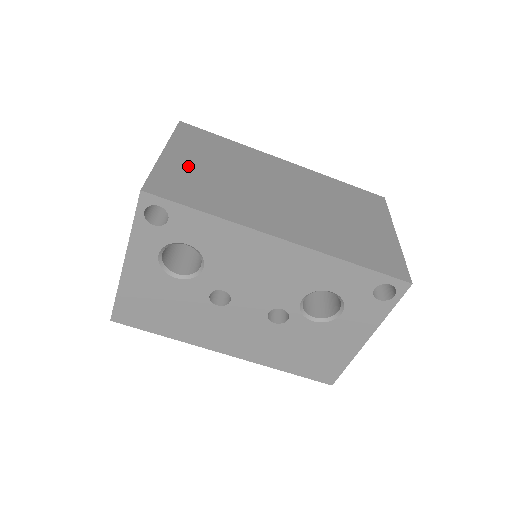
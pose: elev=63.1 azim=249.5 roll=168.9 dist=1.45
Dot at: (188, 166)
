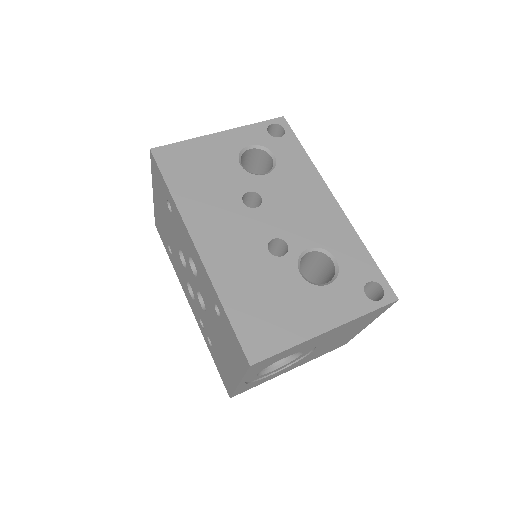
Dot at: occluded
